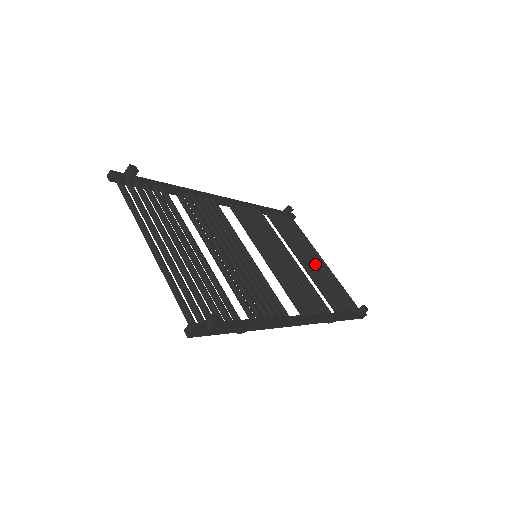
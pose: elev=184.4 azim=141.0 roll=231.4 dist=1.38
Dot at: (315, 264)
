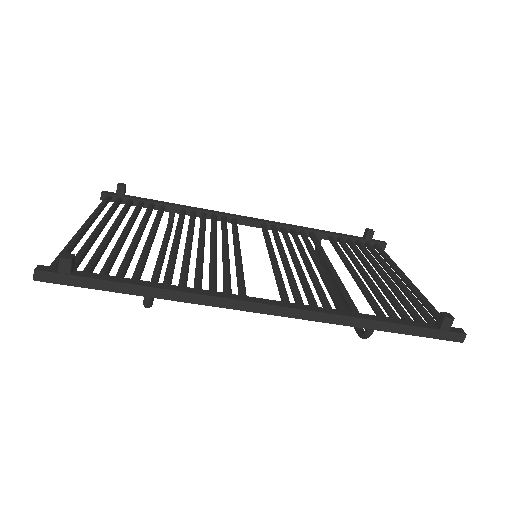
Dot at: (384, 278)
